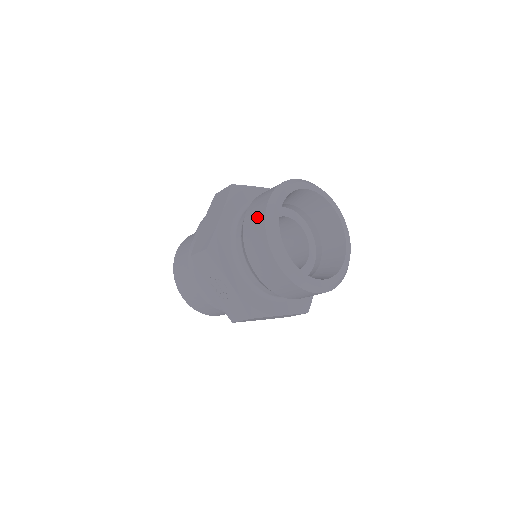
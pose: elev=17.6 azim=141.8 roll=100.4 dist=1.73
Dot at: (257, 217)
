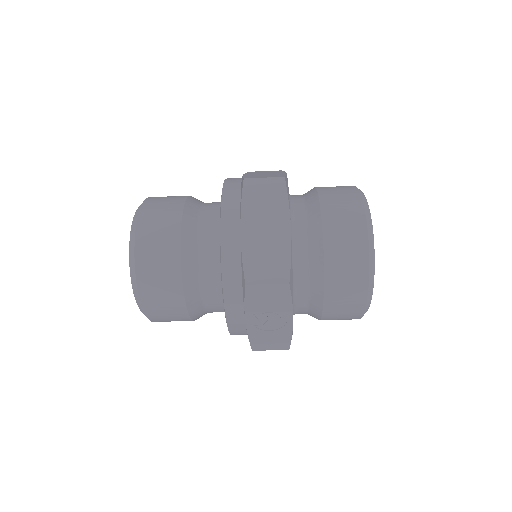
Dot at: (353, 247)
